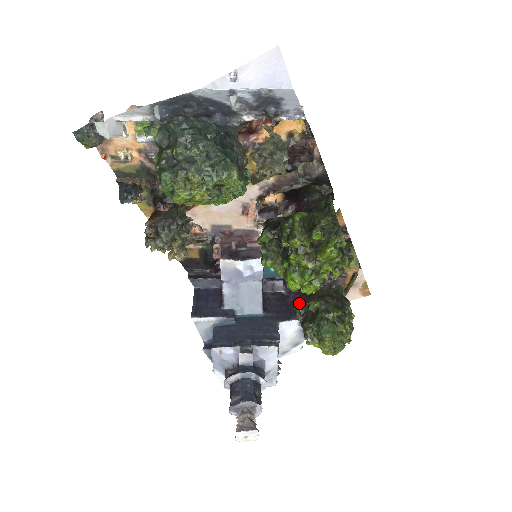
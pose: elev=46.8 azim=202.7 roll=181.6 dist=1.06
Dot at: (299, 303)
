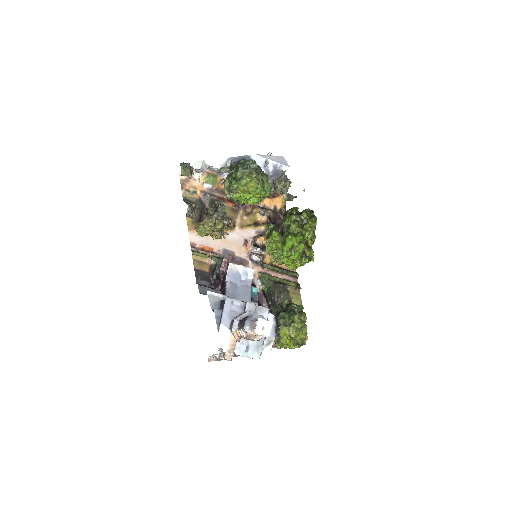
Dot at: occluded
